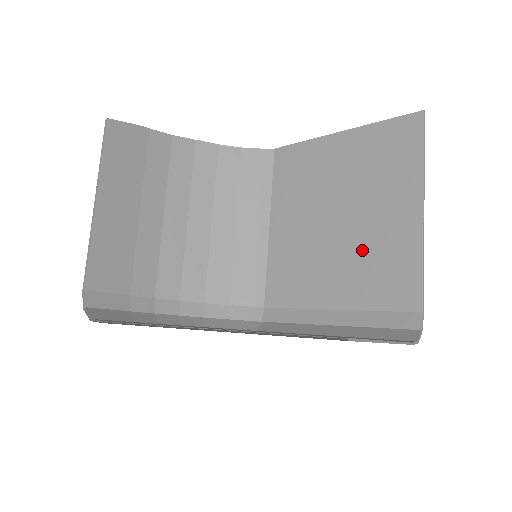
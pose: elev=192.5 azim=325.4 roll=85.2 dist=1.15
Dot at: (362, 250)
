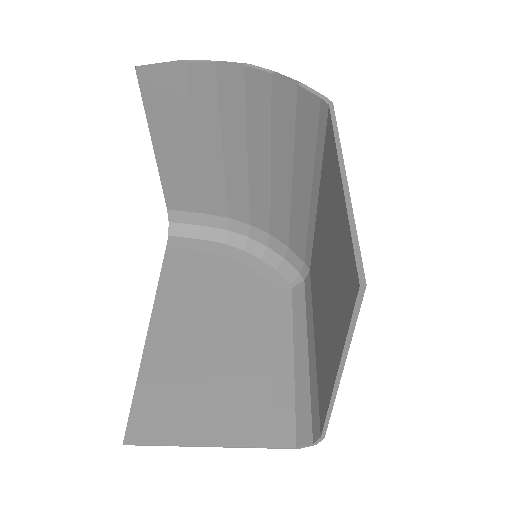
Dot at: (322, 333)
